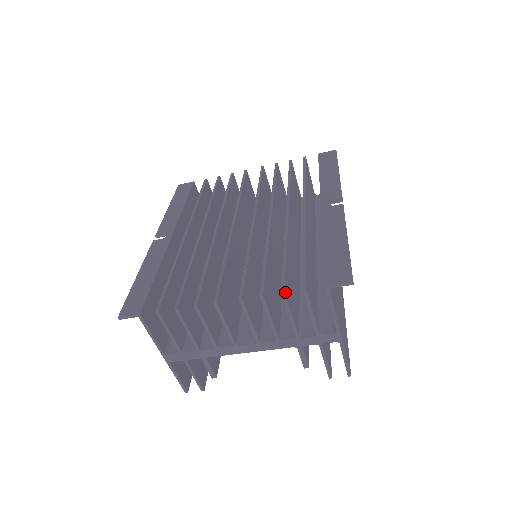
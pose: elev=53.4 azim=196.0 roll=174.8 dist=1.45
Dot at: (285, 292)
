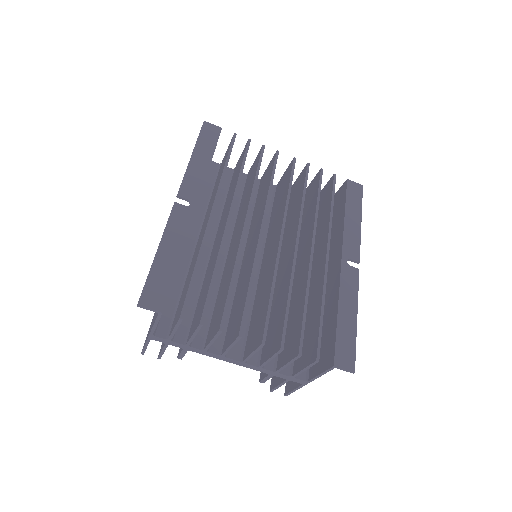
Dot at: (300, 353)
